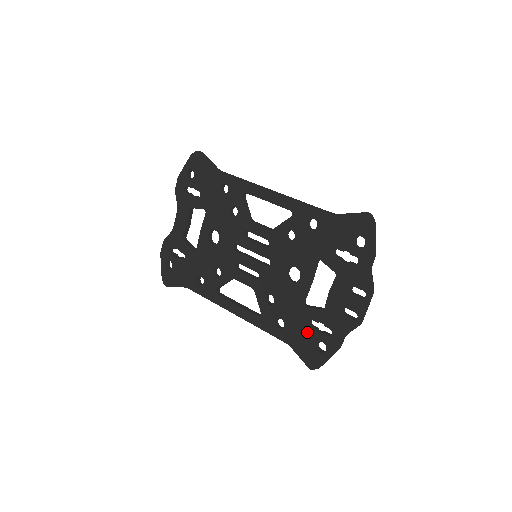
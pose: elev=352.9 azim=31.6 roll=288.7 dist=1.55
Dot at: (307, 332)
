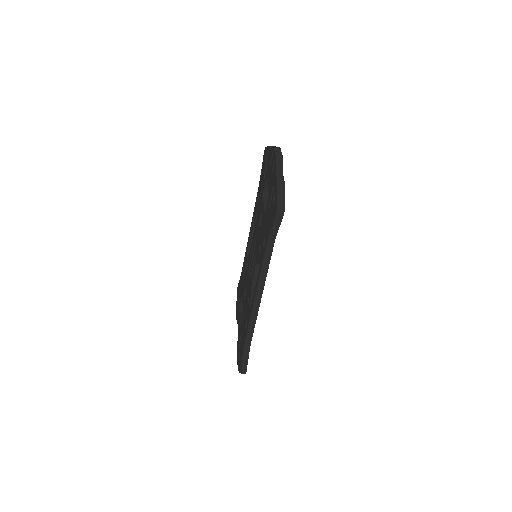
Dot at: (270, 212)
